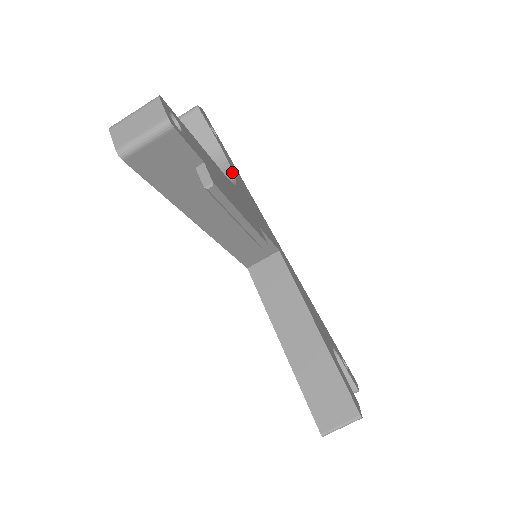
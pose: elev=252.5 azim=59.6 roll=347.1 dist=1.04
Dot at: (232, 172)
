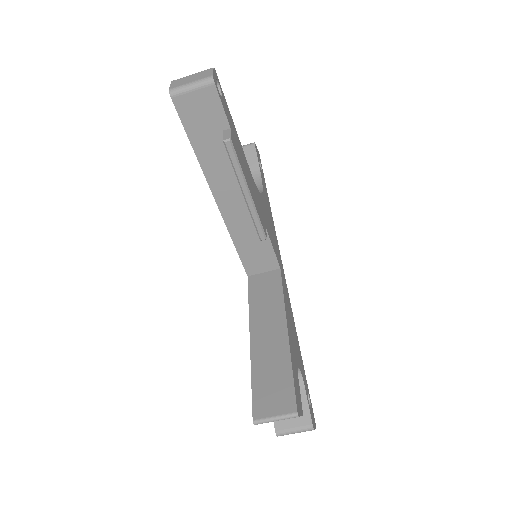
Dot at: (262, 191)
